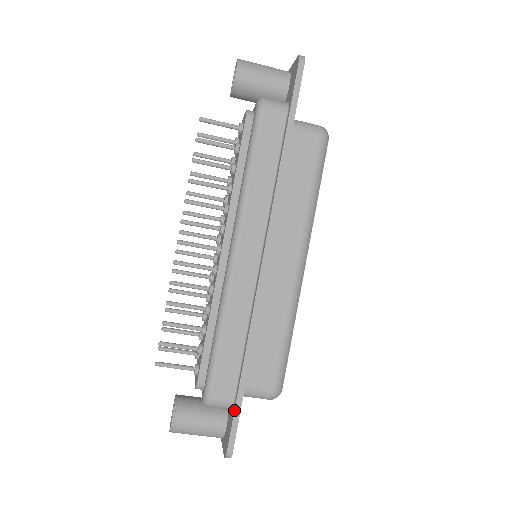
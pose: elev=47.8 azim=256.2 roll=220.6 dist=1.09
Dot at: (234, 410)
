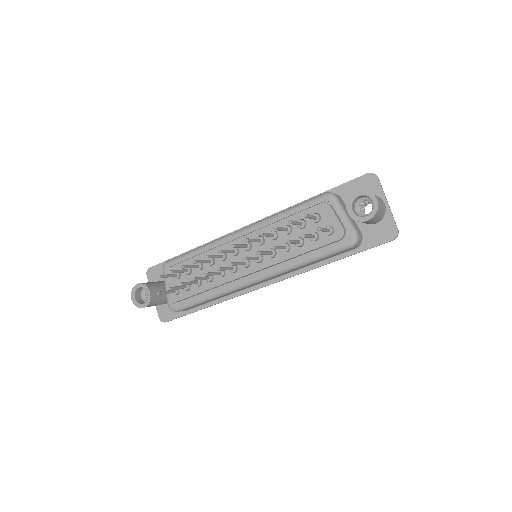
Dot at: (185, 315)
